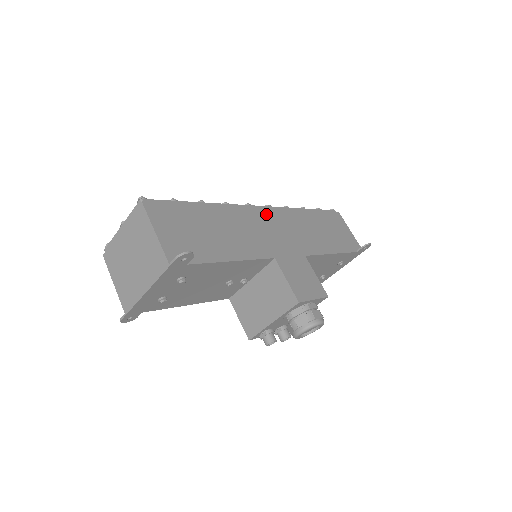
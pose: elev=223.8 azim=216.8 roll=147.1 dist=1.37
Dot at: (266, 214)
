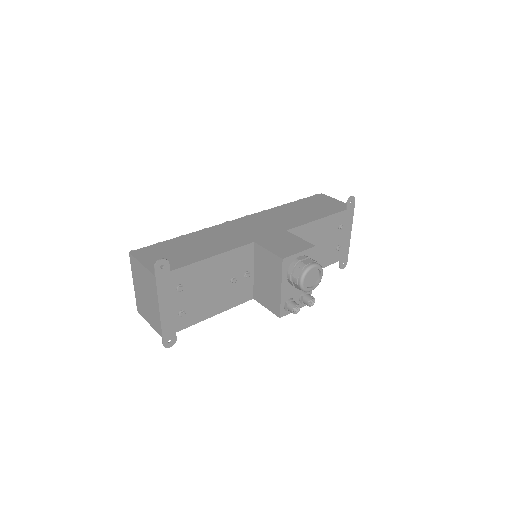
Dot at: (242, 221)
